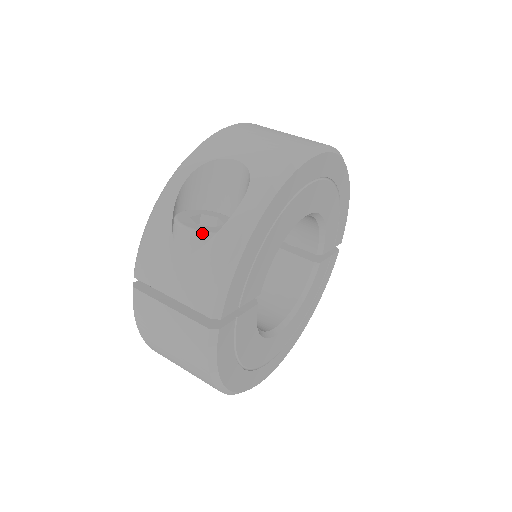
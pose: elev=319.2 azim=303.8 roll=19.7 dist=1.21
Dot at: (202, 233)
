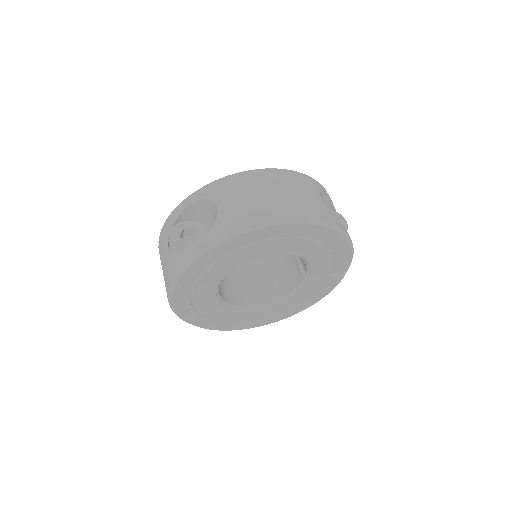
Dot at: (175, 246)
